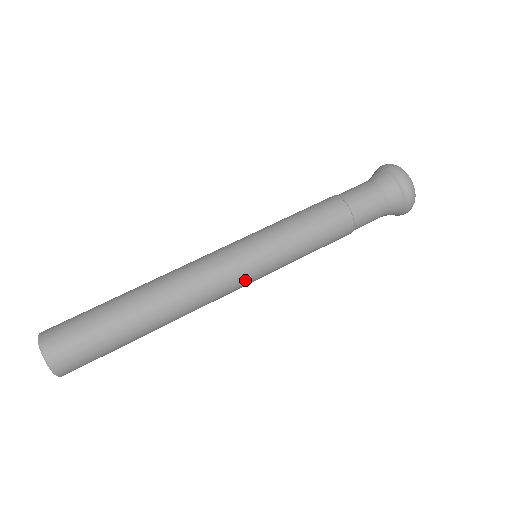
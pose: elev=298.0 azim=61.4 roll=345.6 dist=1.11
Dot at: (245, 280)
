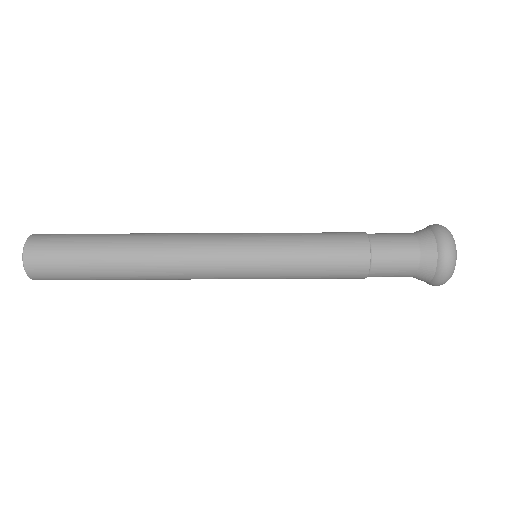
Dot at: (230, 263)
